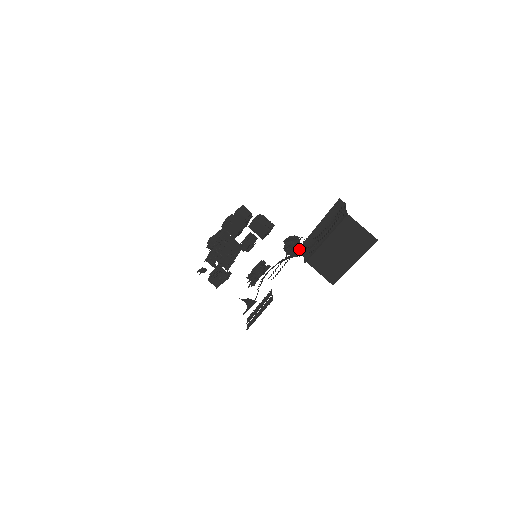
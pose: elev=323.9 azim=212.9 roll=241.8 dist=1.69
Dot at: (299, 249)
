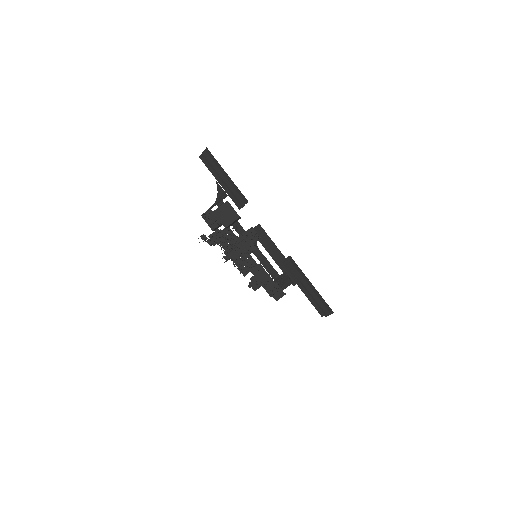
Dot at: occluded
